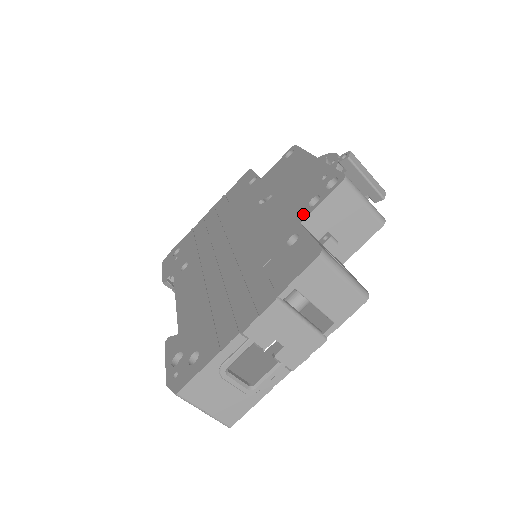
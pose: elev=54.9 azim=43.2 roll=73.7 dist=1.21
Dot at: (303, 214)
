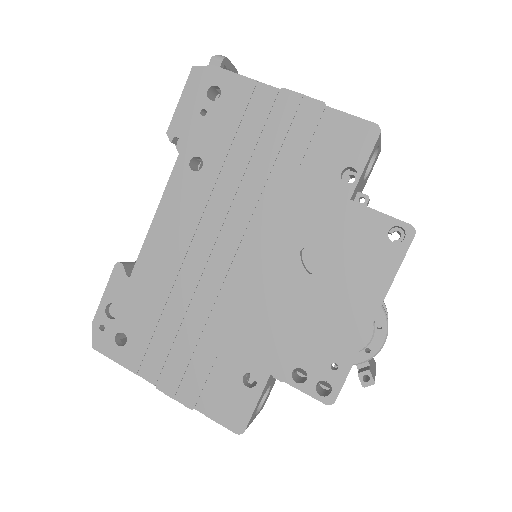
Dot at: (282, 371)
